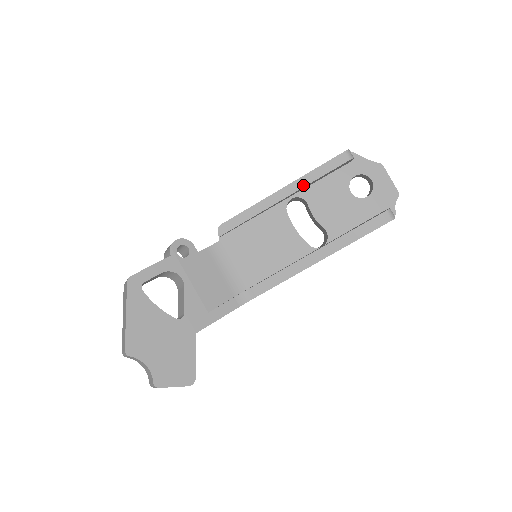
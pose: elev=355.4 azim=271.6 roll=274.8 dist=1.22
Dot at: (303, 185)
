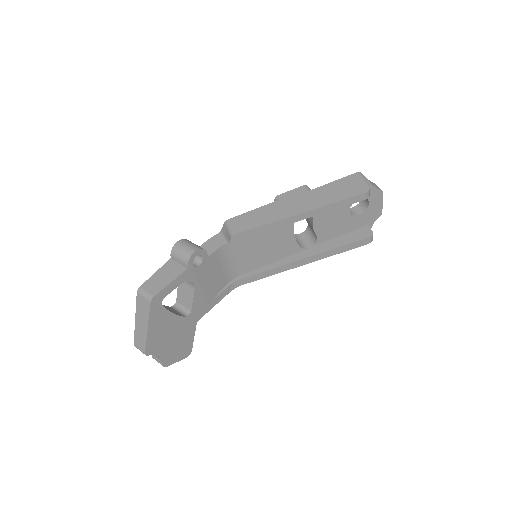
Dot at: (321, 213)
